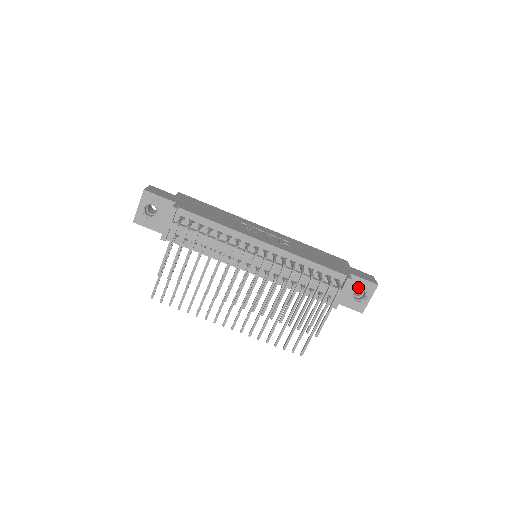
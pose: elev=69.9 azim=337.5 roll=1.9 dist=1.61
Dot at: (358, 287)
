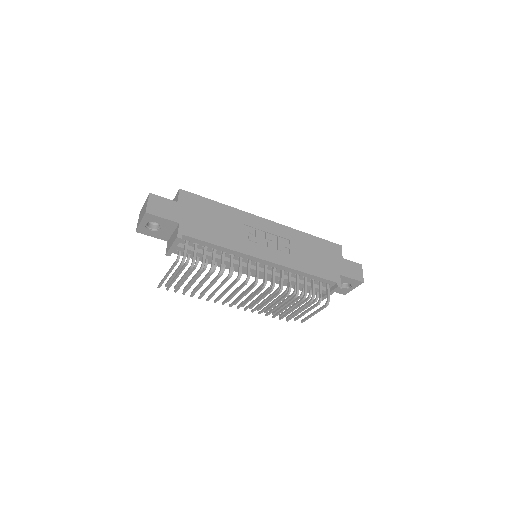
Dot at: (345, 282)
